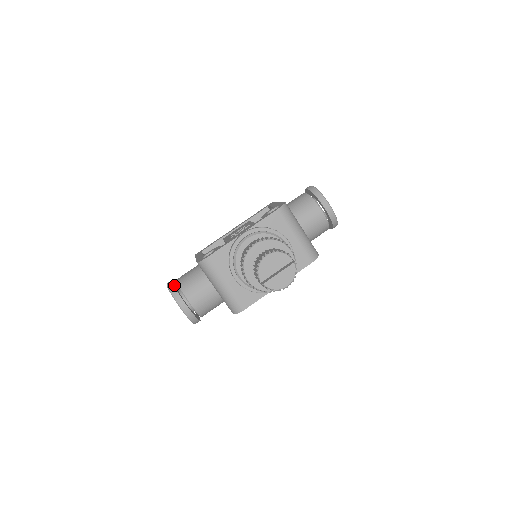
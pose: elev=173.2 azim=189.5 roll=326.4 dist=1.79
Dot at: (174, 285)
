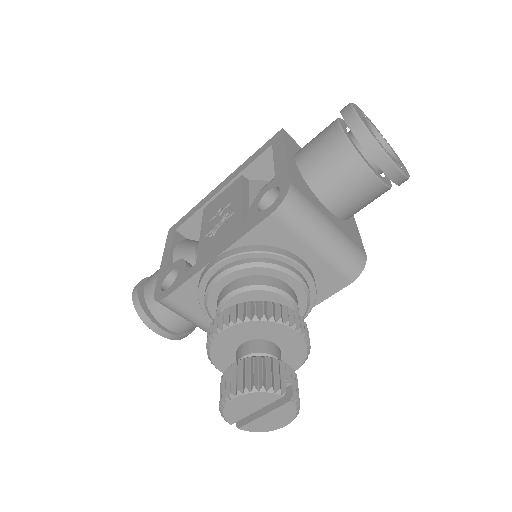
Dot at: (141, 298)
